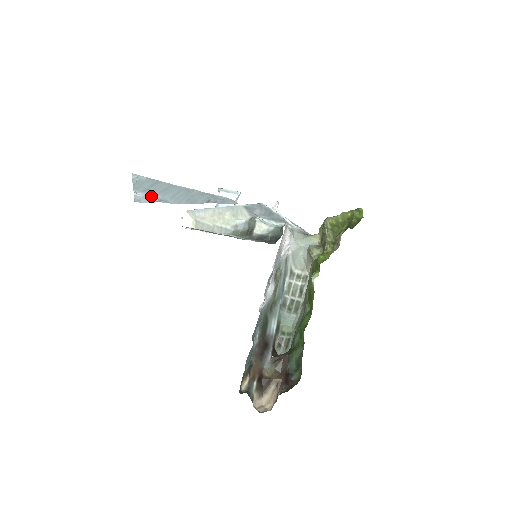
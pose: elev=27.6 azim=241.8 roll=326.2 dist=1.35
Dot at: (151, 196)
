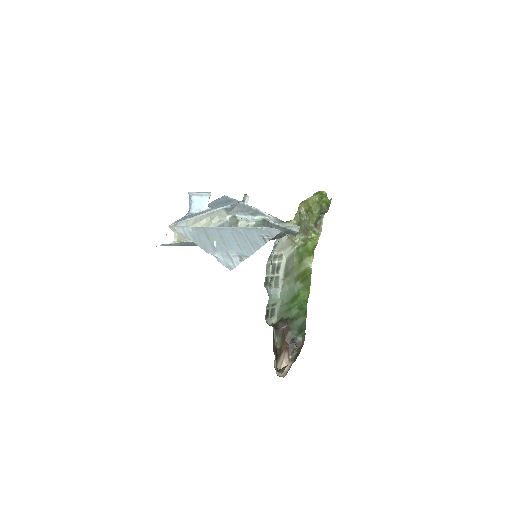
Dot at: (227, 254)
